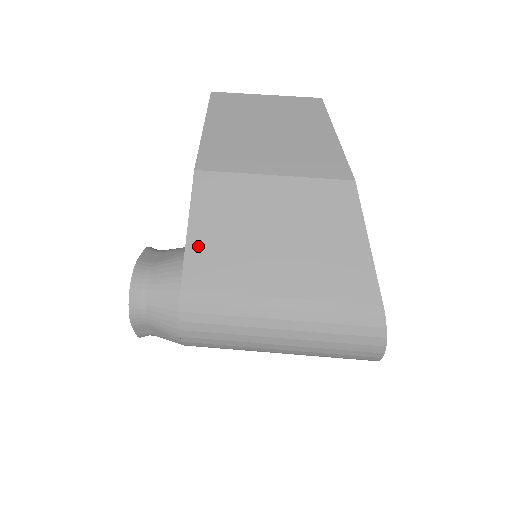
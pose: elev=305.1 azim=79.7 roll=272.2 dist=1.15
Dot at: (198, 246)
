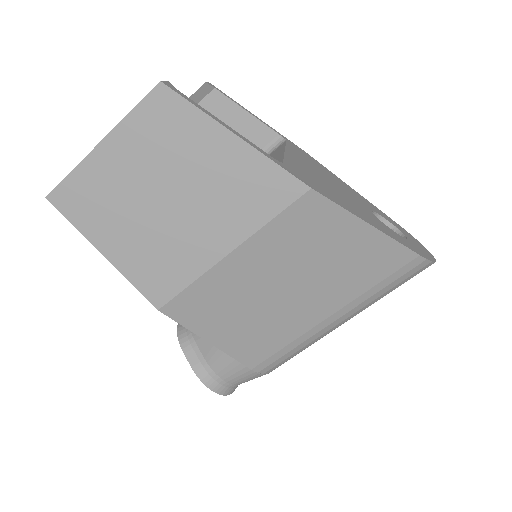
Dot at: (231, 344)
